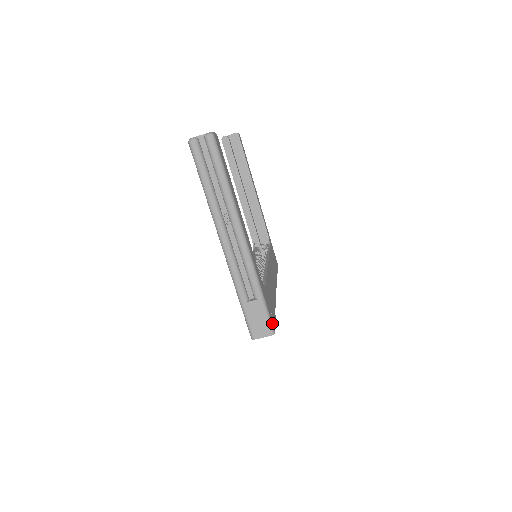
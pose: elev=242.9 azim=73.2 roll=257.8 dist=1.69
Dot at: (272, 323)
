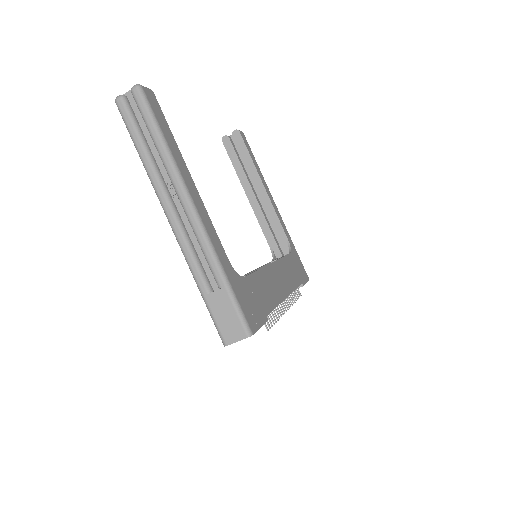
Dot at: (247, 321)
